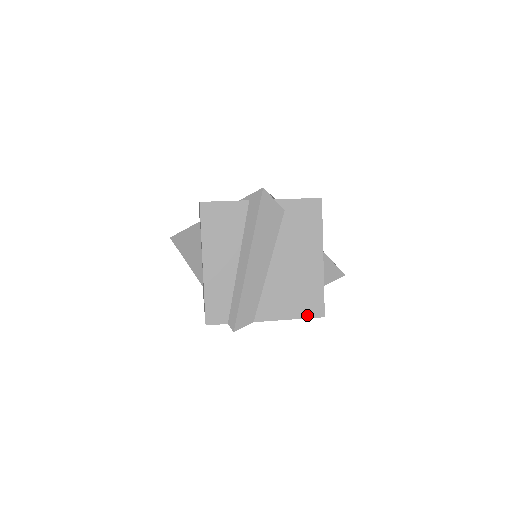
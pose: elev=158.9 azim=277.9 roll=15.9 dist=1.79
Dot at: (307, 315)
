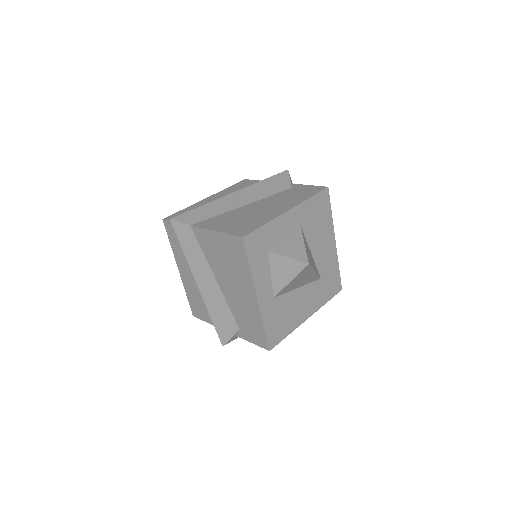
Dot at: (231, 233)
